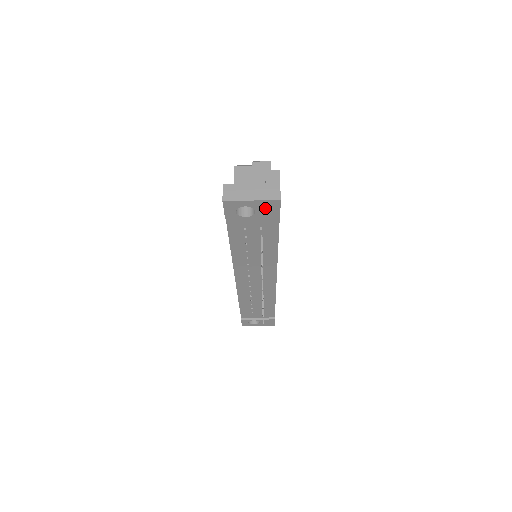
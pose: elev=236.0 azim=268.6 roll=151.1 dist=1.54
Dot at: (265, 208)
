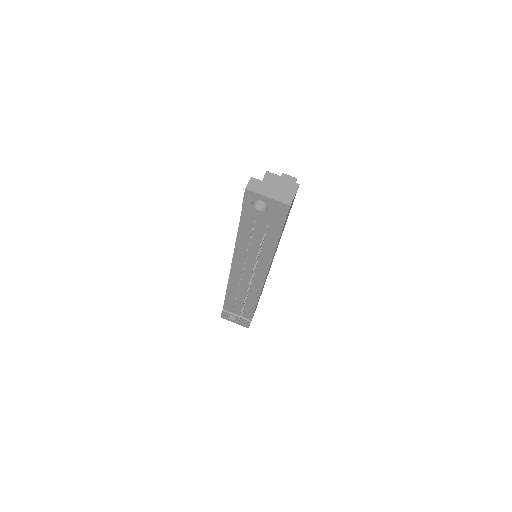
Dot at: (276, 208)
